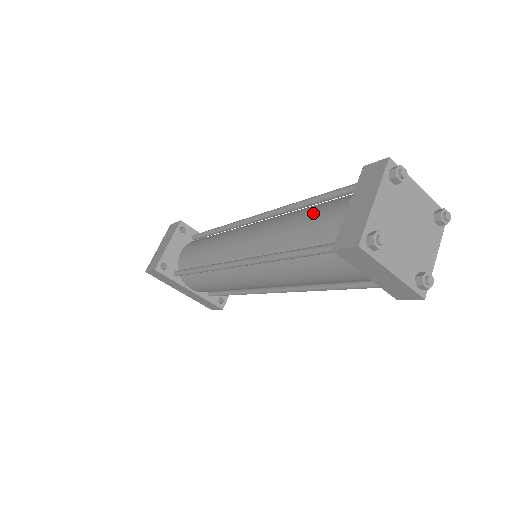
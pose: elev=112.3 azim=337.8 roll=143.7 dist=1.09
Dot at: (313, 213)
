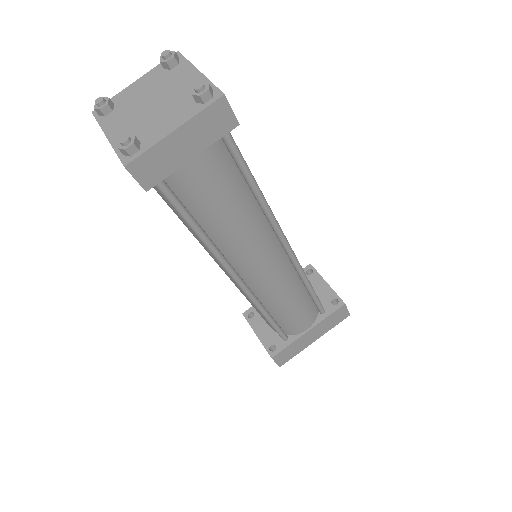
Dot at: occluded
